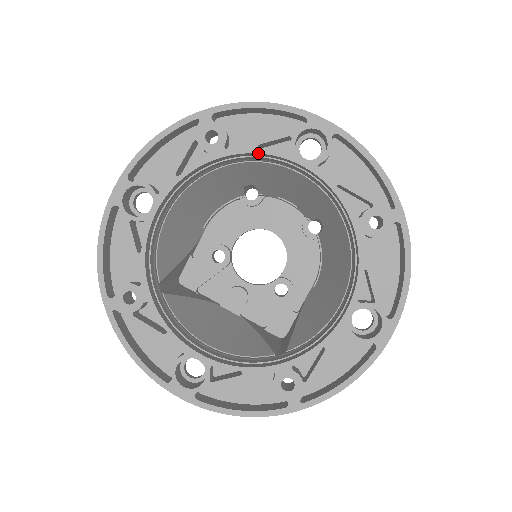
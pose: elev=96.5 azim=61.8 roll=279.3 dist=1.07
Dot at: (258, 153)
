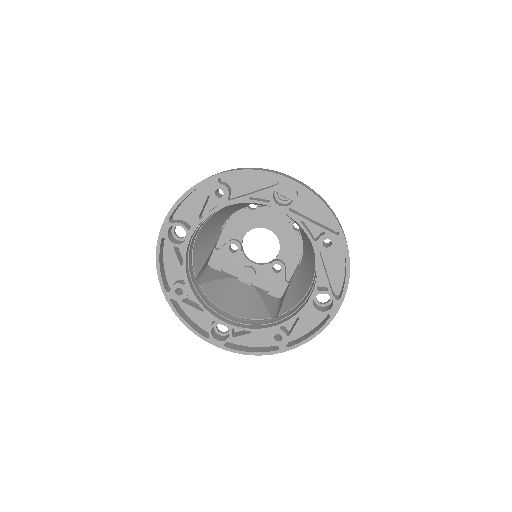
Dot at: occluded
